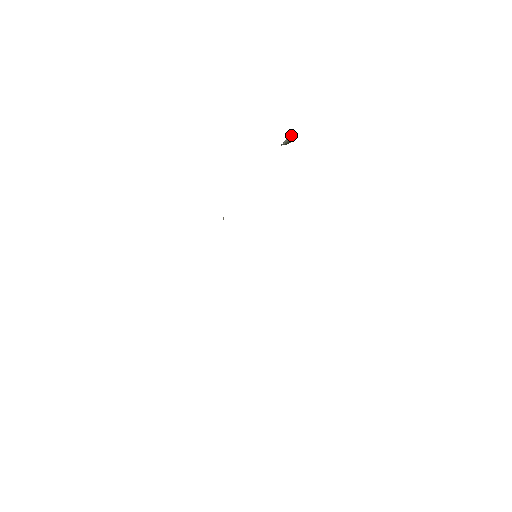
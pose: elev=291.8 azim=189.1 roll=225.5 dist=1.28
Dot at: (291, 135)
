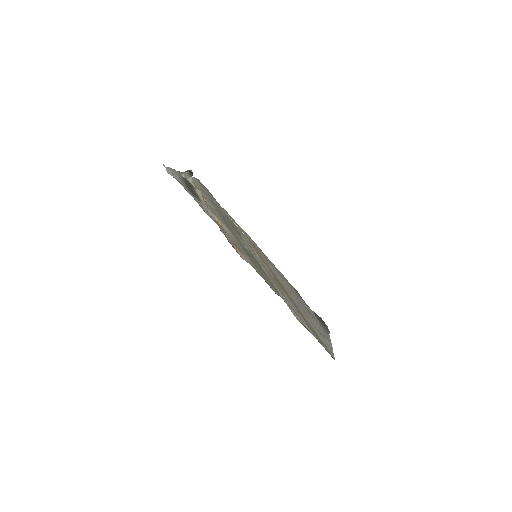
Dot at: (185, 174)
